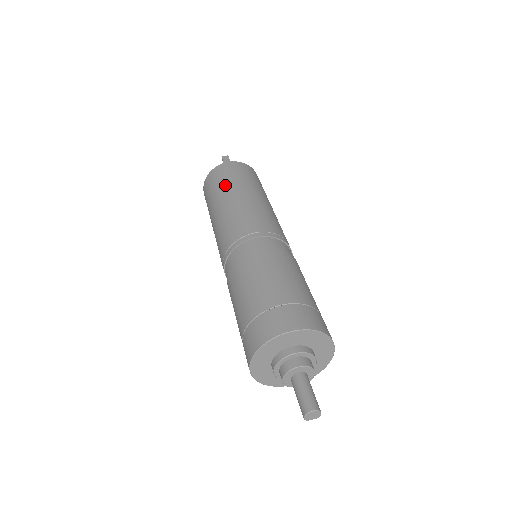
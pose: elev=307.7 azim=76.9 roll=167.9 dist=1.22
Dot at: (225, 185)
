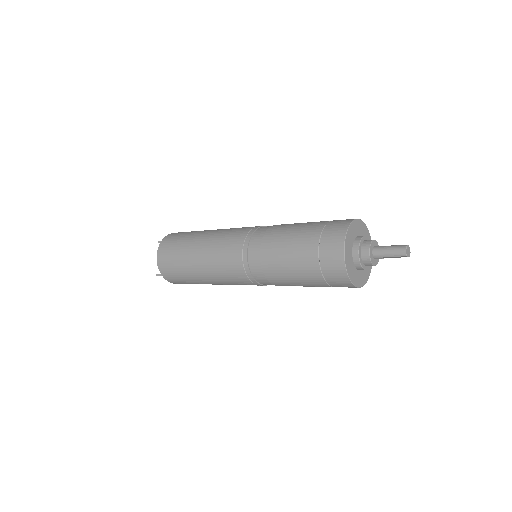
Dot at: (196, 231)
